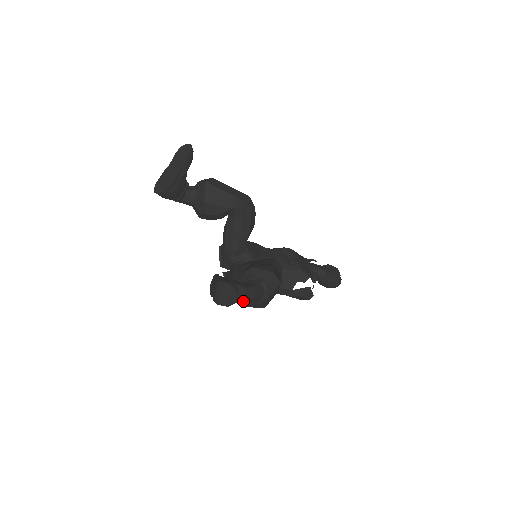
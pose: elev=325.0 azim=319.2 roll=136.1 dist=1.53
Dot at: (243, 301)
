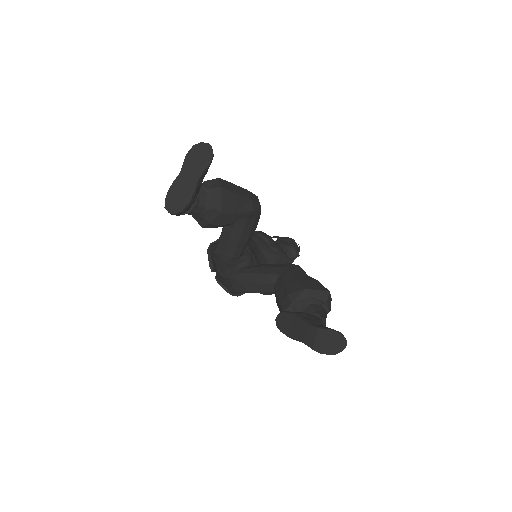
Dot at: occluded
